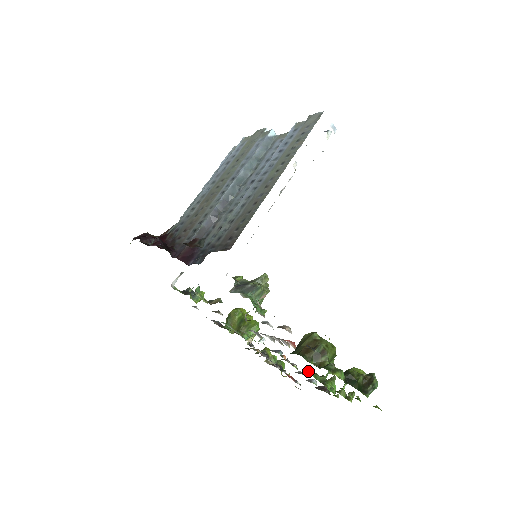
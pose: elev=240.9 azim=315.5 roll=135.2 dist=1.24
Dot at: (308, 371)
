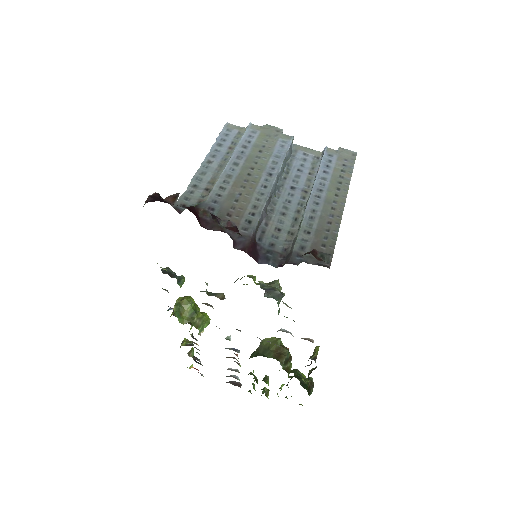
Dot at: (253, 371)
